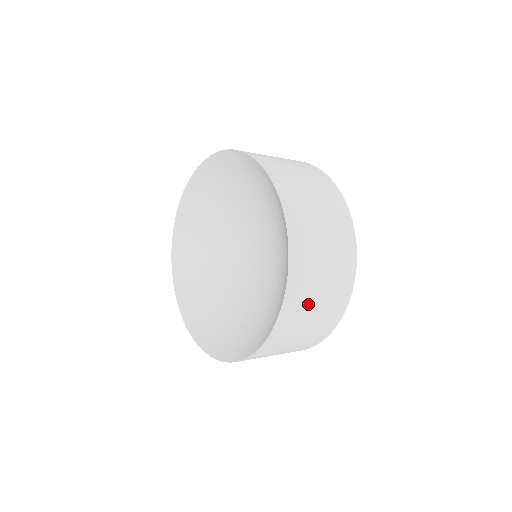
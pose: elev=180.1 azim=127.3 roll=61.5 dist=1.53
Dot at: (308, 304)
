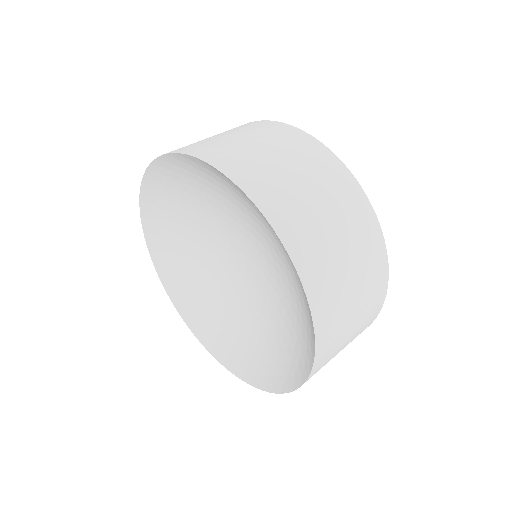
Dot at: occluded
